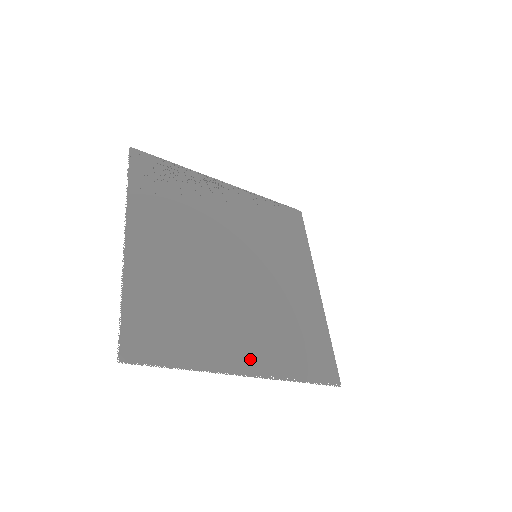
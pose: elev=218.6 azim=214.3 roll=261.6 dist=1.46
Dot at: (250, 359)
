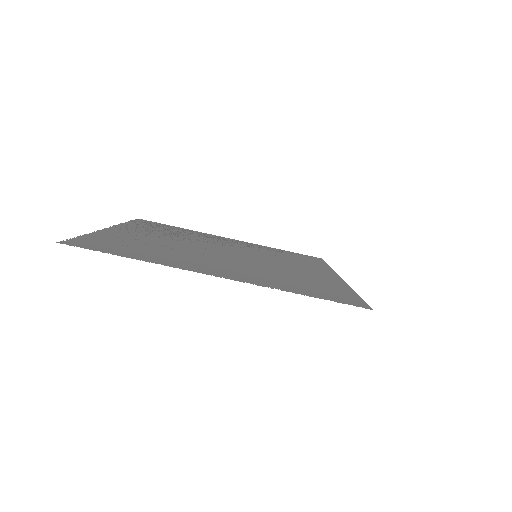
Dot at: (227, 274)
